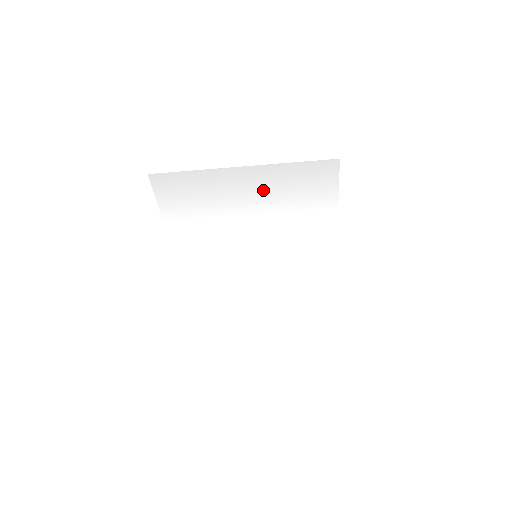
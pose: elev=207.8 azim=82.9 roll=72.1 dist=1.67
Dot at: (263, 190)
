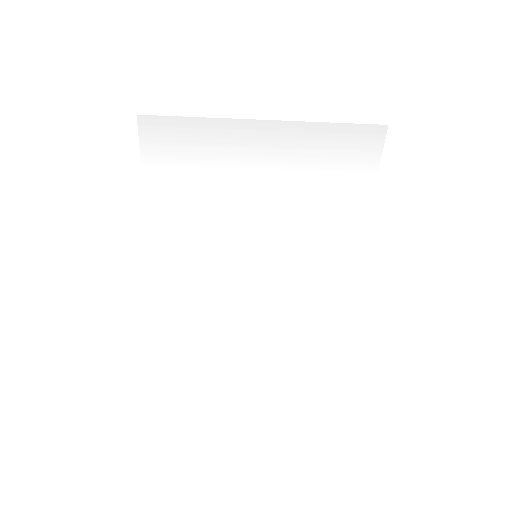
Dot at: (286, 159)
